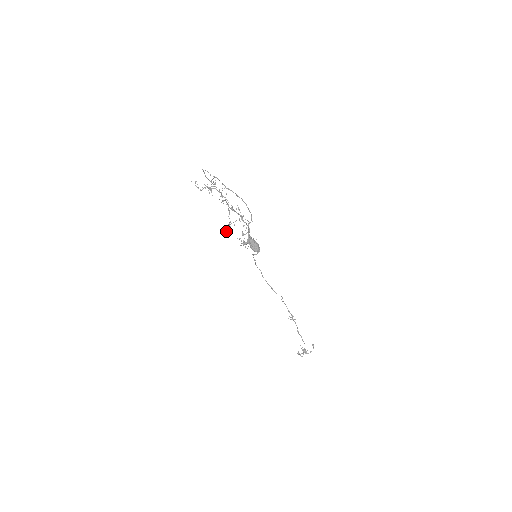
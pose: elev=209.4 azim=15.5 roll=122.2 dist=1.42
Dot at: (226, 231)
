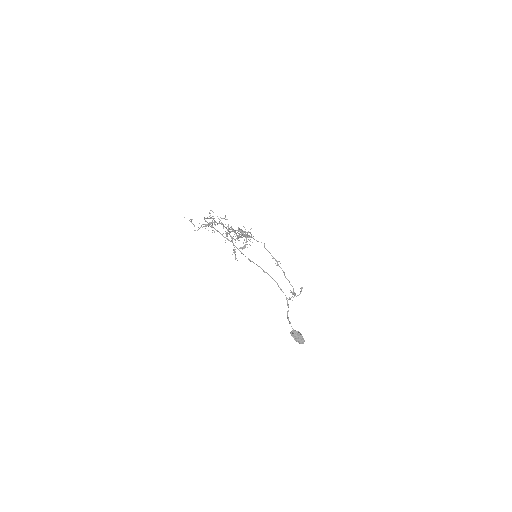
Dot at: occluded
